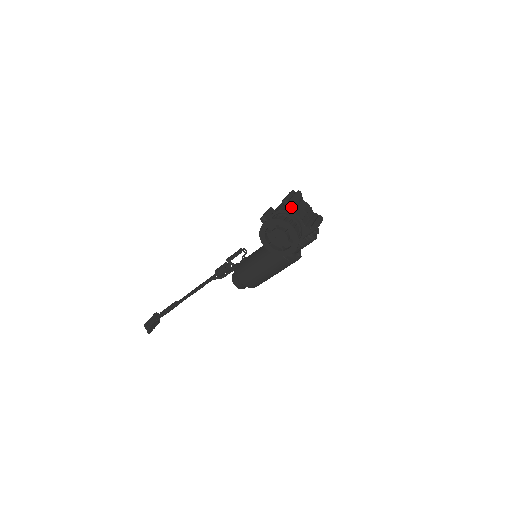
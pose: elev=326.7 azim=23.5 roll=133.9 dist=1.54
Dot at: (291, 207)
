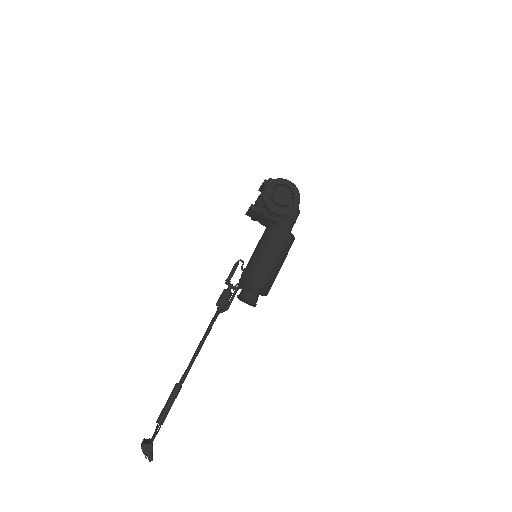
Dot at: occluded
